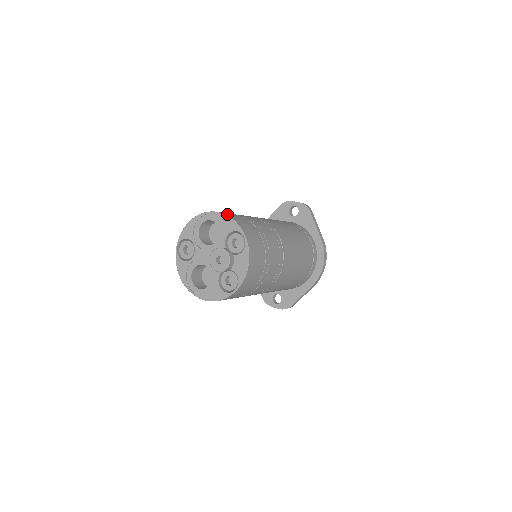
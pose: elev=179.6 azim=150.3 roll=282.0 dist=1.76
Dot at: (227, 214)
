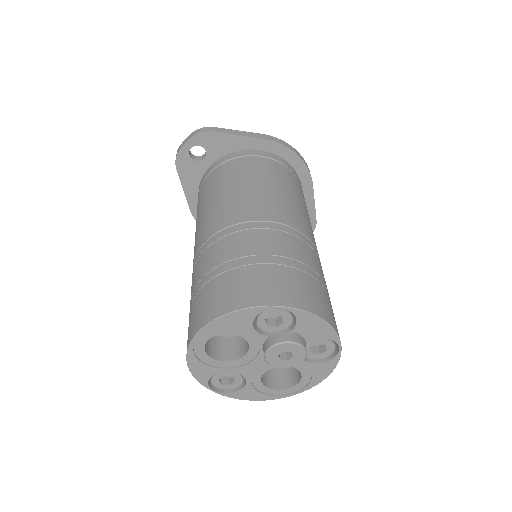
Dot at: (216, 312)
